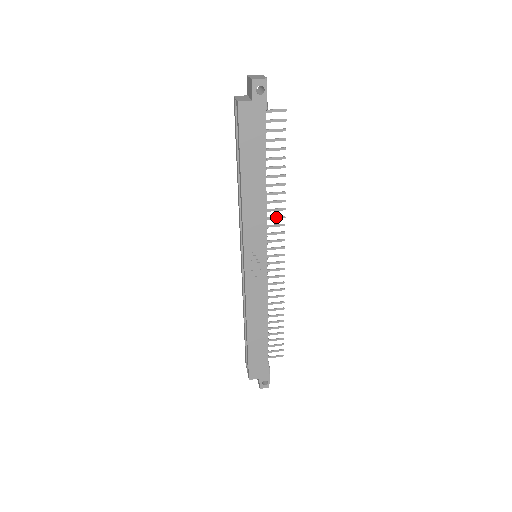
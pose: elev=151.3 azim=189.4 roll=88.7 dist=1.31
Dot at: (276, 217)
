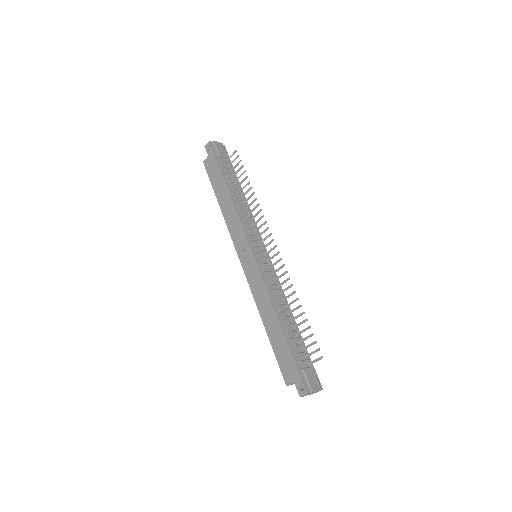
Dot at: (259, 219)
